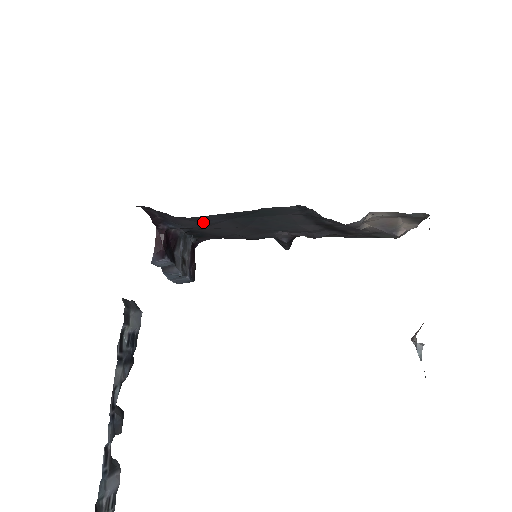
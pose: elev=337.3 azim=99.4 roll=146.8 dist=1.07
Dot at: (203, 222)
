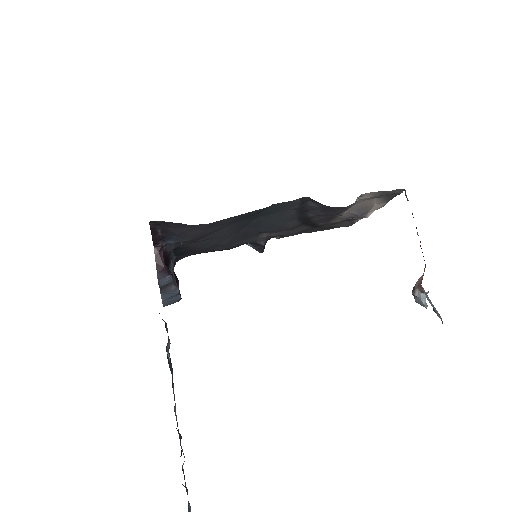
Dot at: (208, 230)
